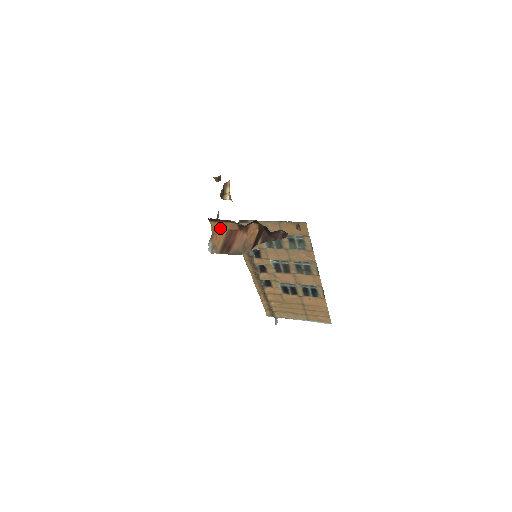
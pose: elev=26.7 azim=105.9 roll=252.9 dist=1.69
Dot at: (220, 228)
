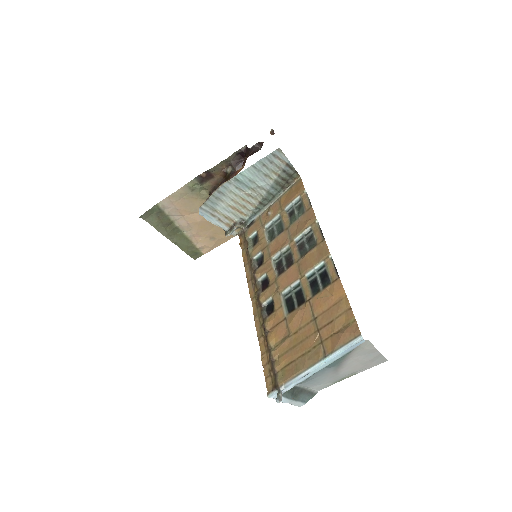
Dot at: occluded
